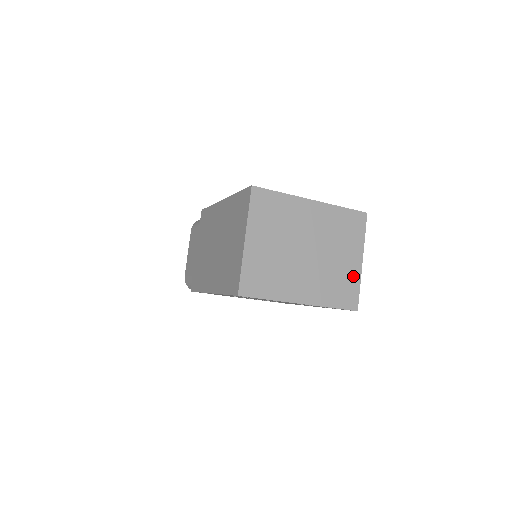
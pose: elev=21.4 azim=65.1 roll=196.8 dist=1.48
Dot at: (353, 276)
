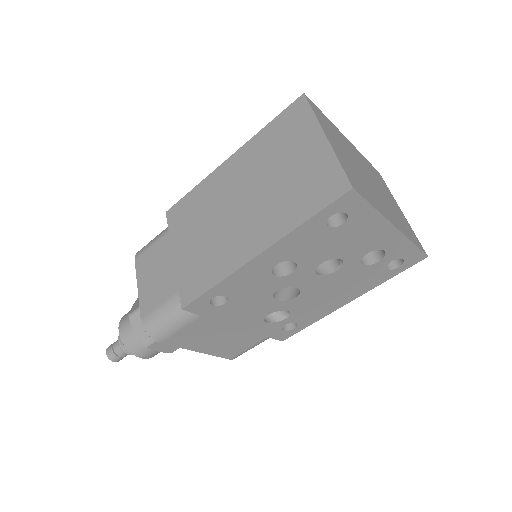
Dot at: (405, 221)
